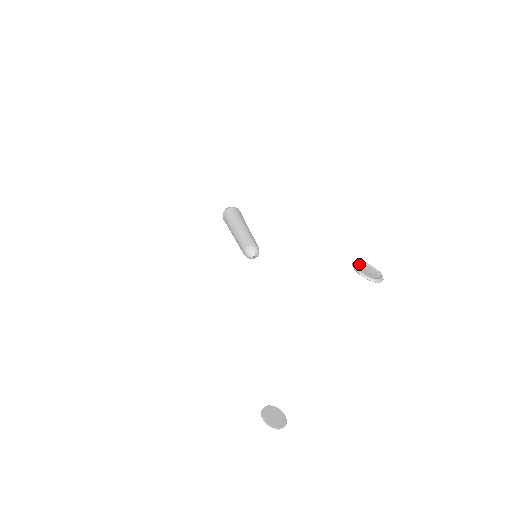
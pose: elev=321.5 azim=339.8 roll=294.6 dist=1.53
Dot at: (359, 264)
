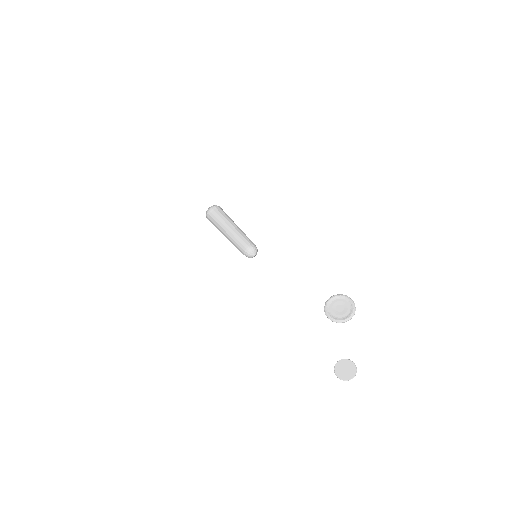
Dot at: (330, 305)
